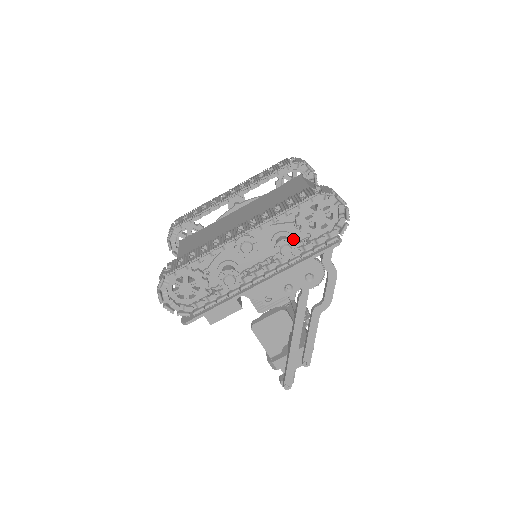
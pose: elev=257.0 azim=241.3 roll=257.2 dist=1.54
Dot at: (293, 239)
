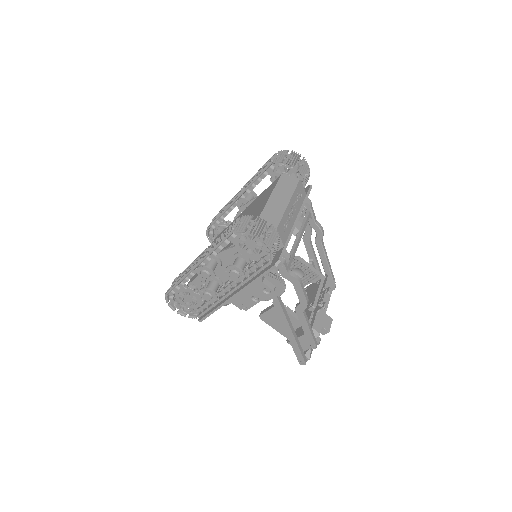
Dot at: (248, 259)
